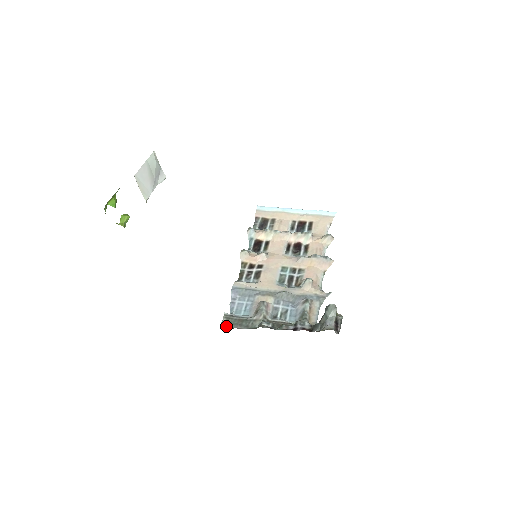
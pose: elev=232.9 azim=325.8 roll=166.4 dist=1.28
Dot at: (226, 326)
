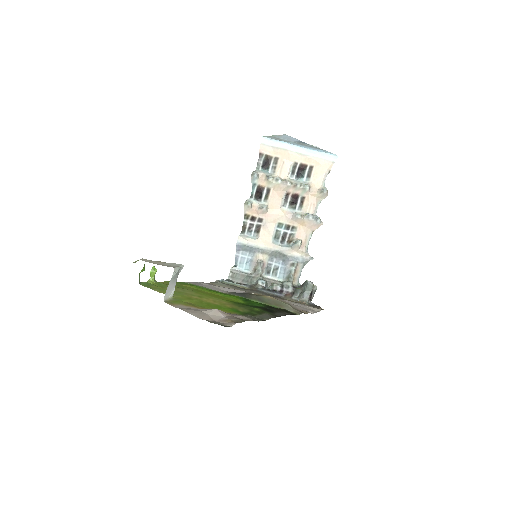
Dot at: (232, 280)
